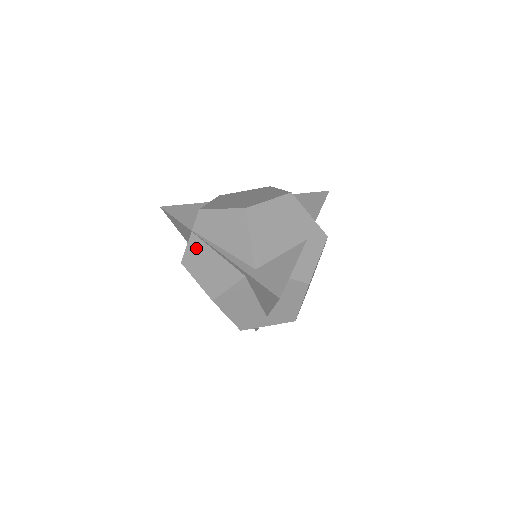
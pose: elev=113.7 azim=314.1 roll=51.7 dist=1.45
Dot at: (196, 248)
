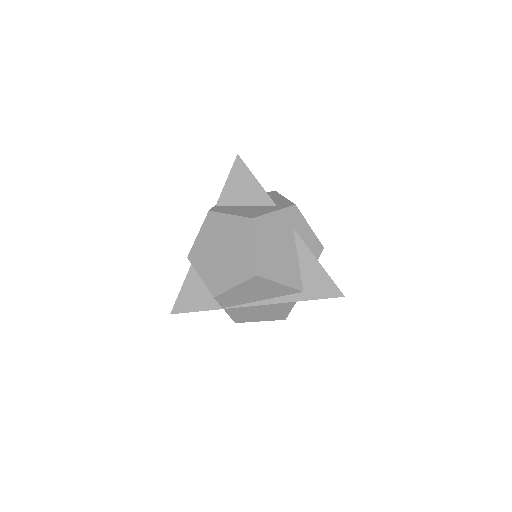
Dot at: (239, 312)
